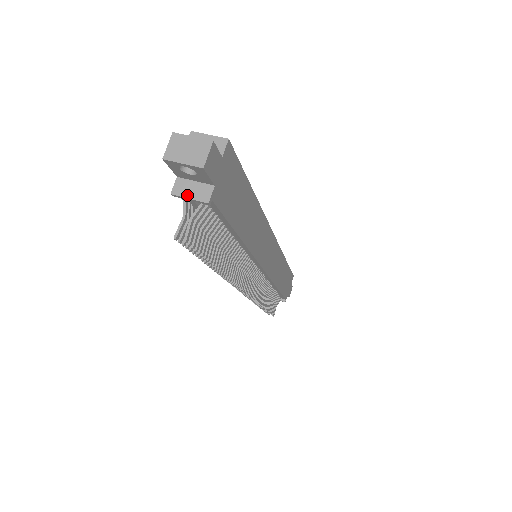
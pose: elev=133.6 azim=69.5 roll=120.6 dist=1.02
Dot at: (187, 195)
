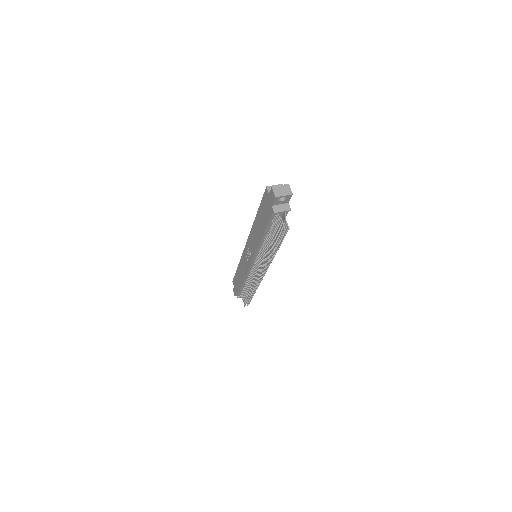
Dot at: (281, 211)
